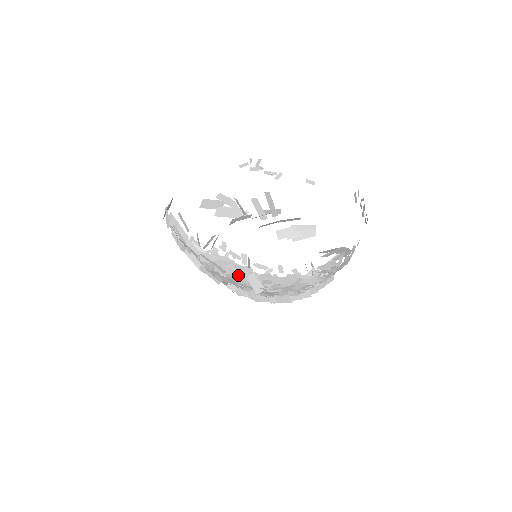
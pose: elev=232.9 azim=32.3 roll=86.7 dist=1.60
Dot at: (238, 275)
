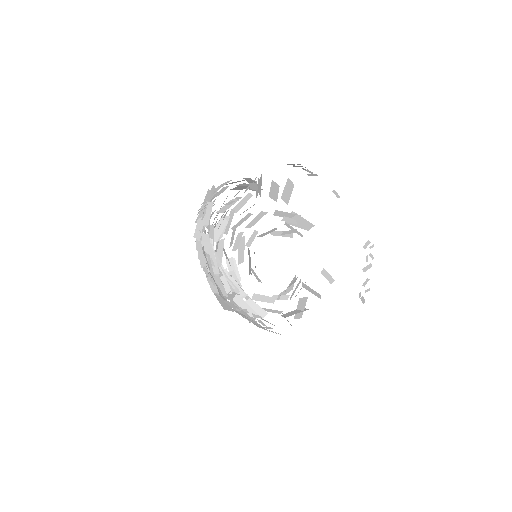
Dot at: (251, 321)
